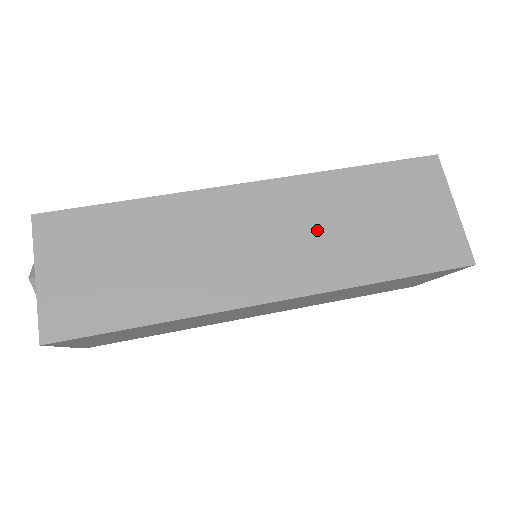
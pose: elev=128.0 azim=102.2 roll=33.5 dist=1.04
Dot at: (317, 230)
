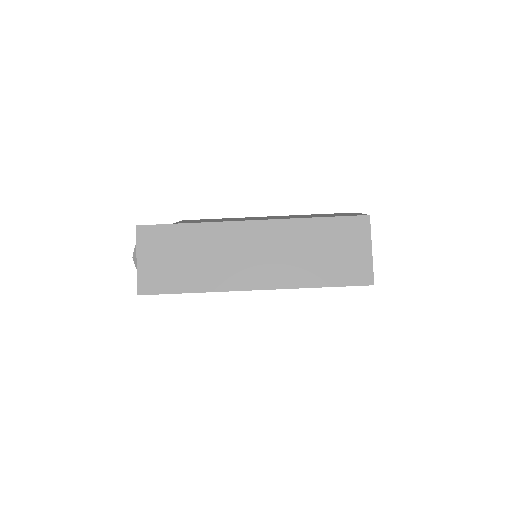
Dot at: (287, 253)
